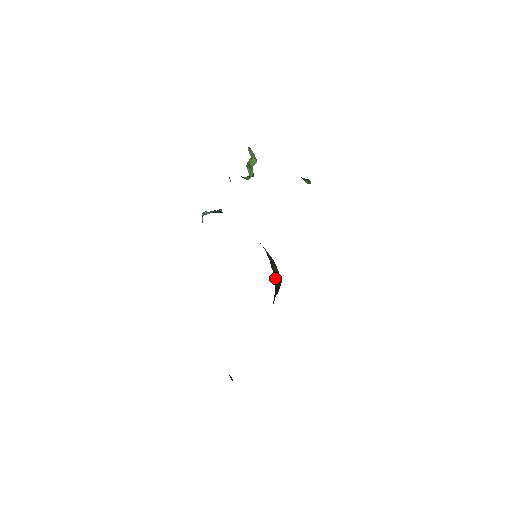
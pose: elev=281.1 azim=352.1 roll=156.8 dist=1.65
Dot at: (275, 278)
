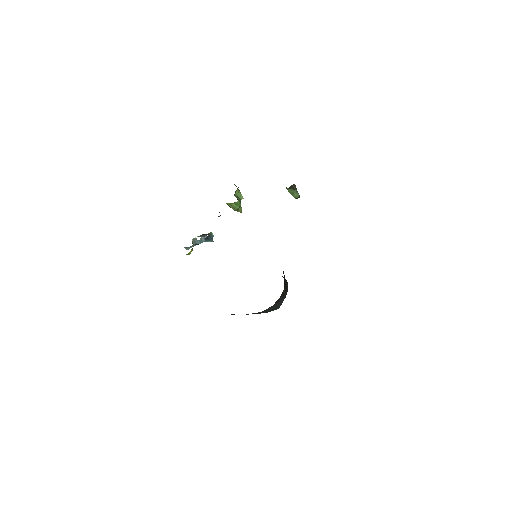
Dot at: occluded
